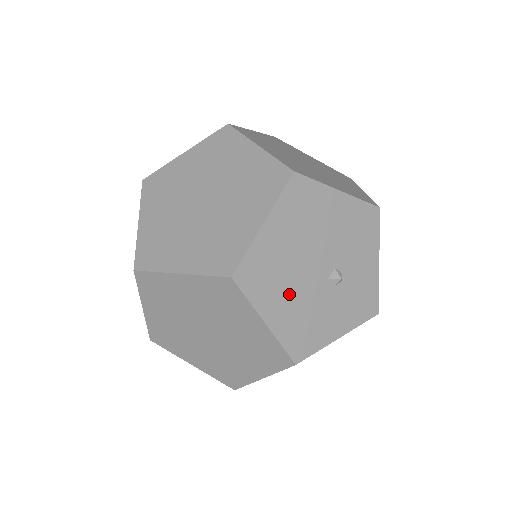
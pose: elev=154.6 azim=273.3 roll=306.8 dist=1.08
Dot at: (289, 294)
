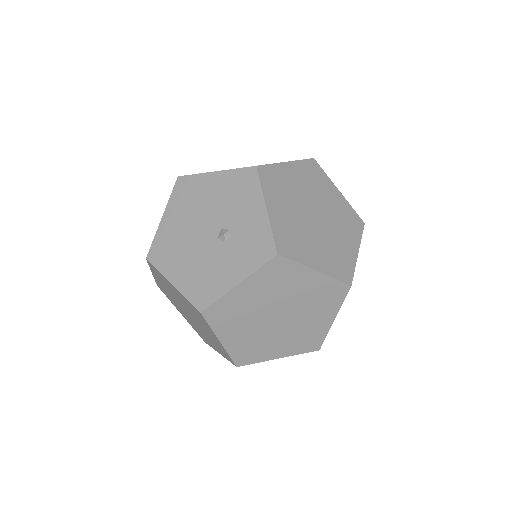
Dot at: (187, 259)
